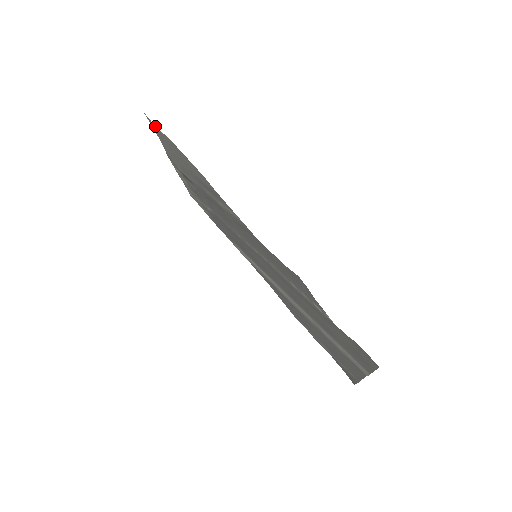
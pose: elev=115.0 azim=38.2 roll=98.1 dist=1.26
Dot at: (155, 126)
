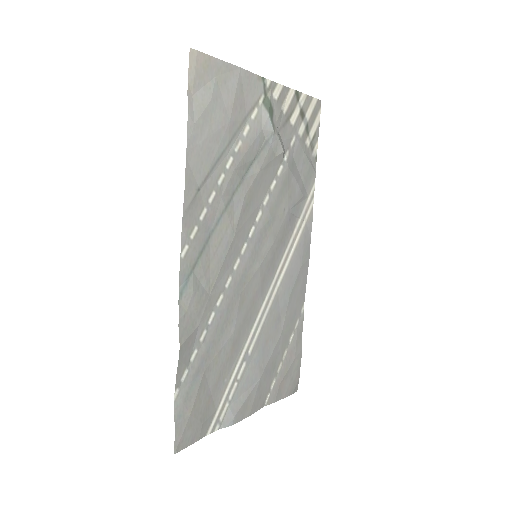
Dot at: (192, 80)
